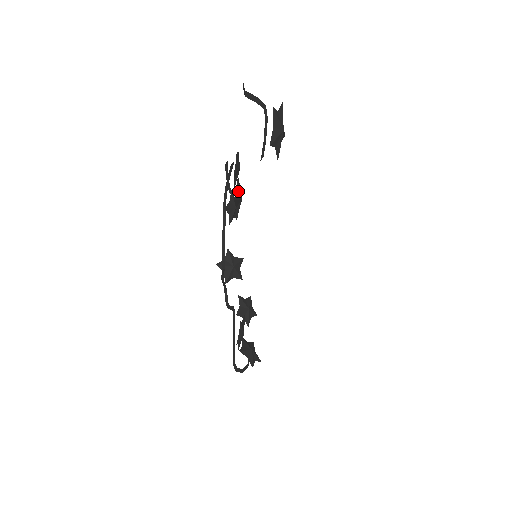
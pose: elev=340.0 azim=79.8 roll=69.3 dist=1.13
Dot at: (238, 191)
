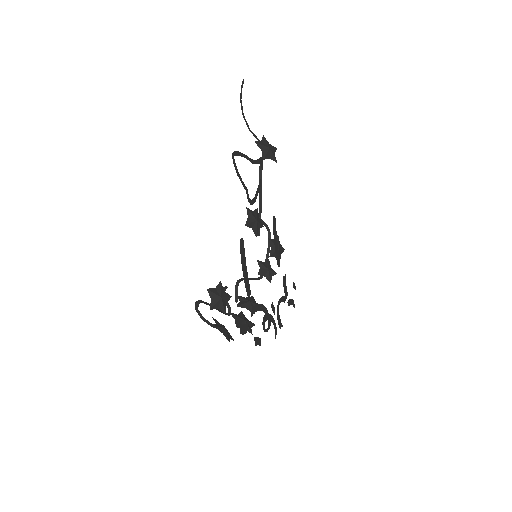
Dot at: (254, 213)
